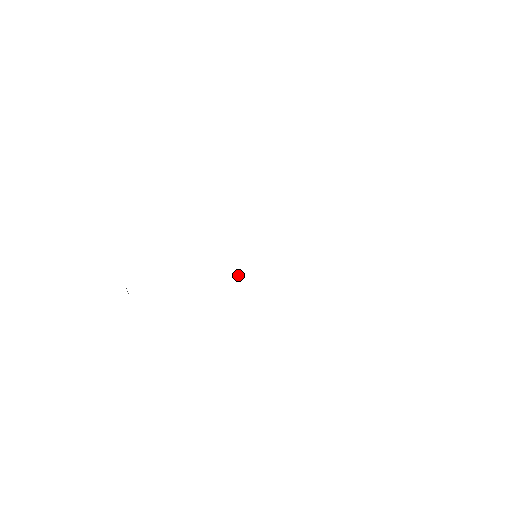
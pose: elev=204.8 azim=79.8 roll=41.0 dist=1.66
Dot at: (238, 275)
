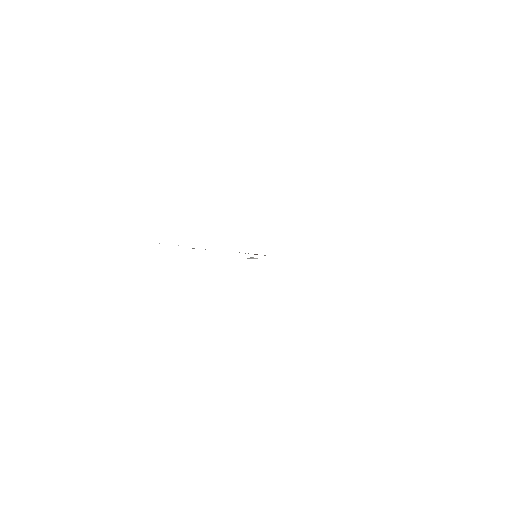
Dot at: (252, 257)
